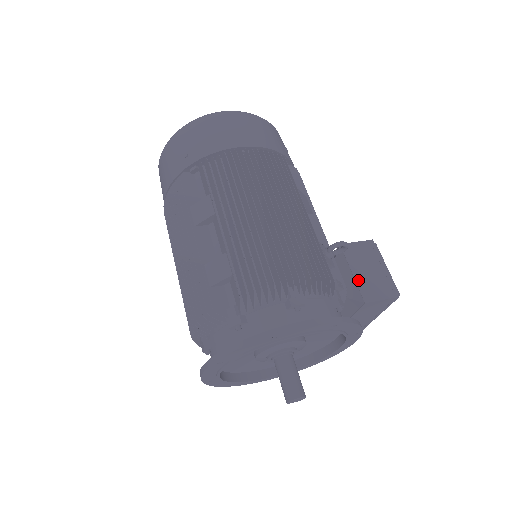
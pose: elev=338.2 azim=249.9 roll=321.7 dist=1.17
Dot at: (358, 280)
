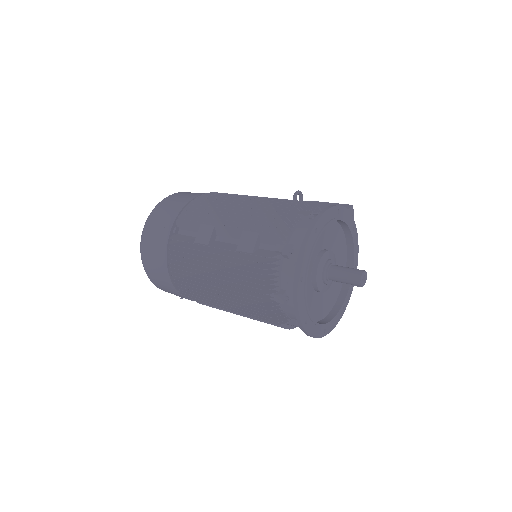
Dot at: occluded
